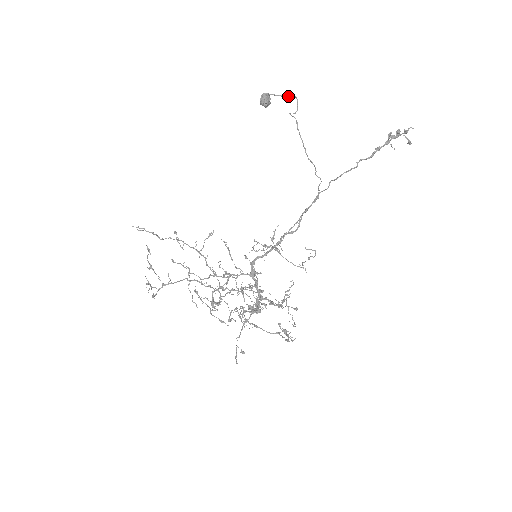
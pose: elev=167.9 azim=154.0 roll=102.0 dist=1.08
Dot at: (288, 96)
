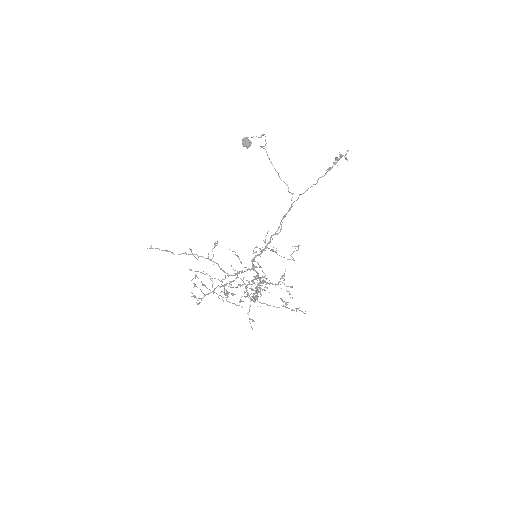
Dot at: (261, 137)
